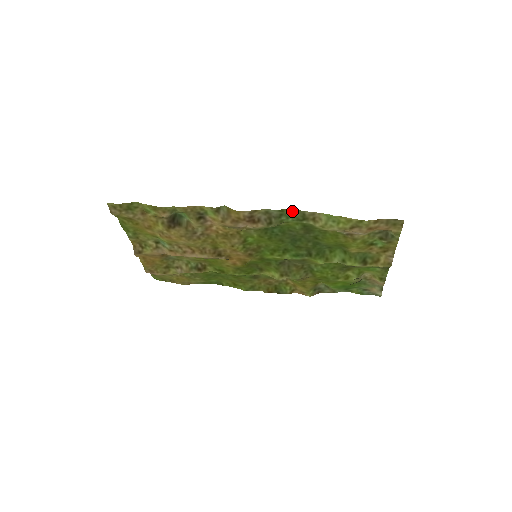
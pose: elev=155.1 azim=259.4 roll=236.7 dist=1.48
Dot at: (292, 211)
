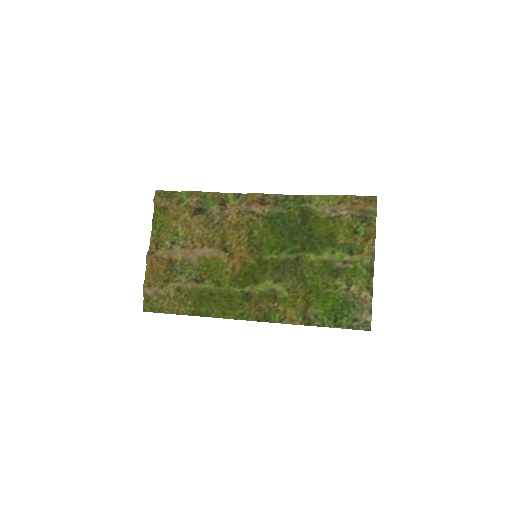
Dot at: (294, 197)
